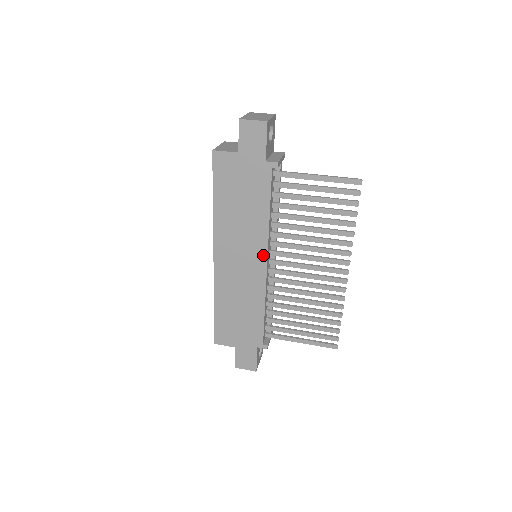
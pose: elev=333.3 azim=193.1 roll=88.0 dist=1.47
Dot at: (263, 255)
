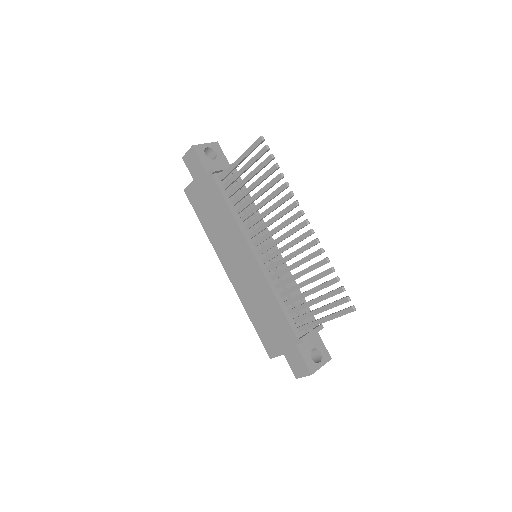
Dot at: (247, 248)
